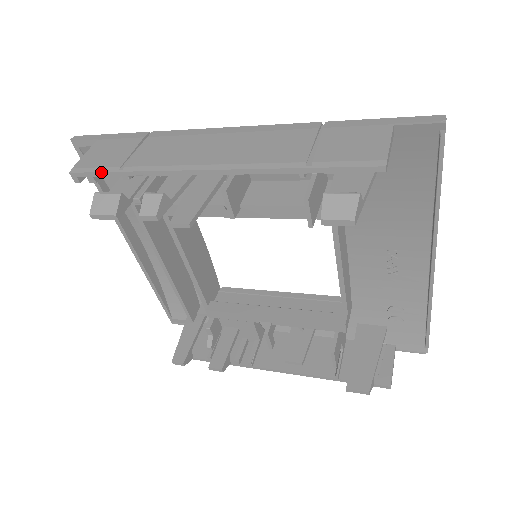
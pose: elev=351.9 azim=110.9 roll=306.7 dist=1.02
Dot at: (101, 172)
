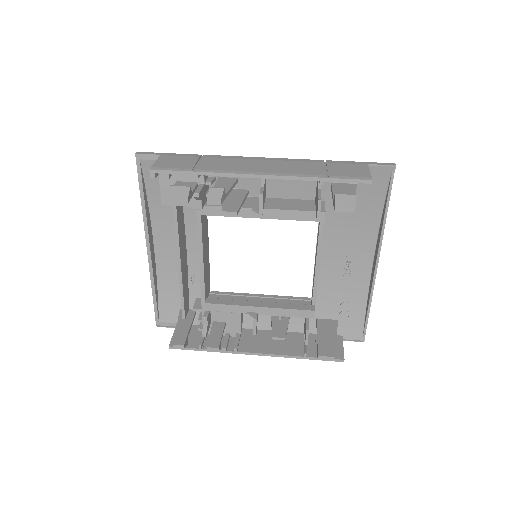
Dot at: (177, 171)
